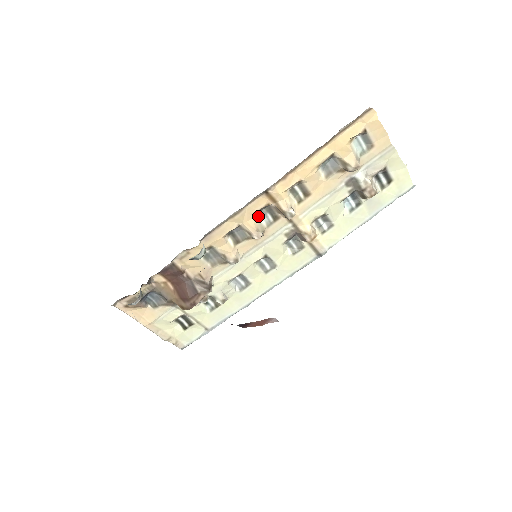
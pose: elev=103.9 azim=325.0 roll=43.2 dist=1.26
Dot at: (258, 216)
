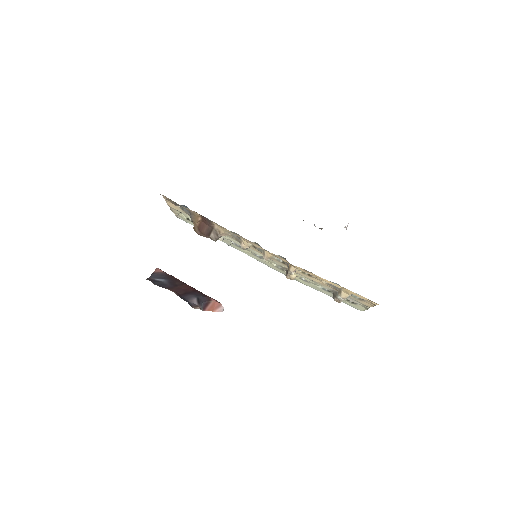
Dot at: (277, 255)
